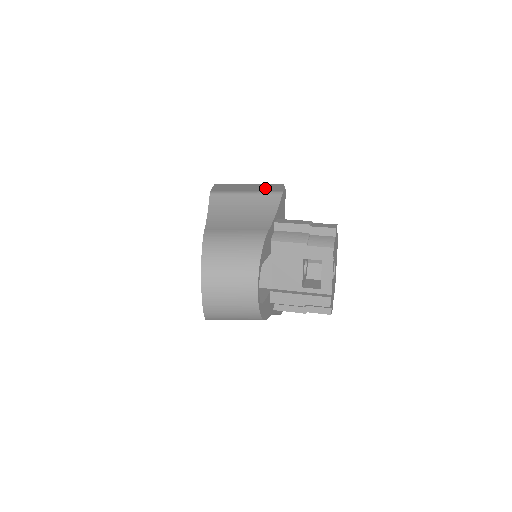
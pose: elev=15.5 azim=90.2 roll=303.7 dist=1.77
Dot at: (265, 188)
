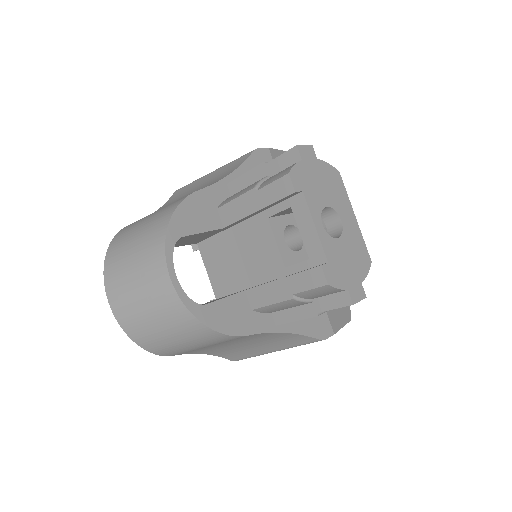
Dot at: occluded
